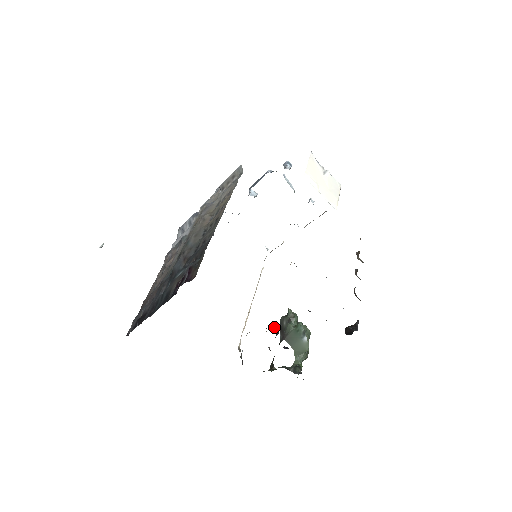
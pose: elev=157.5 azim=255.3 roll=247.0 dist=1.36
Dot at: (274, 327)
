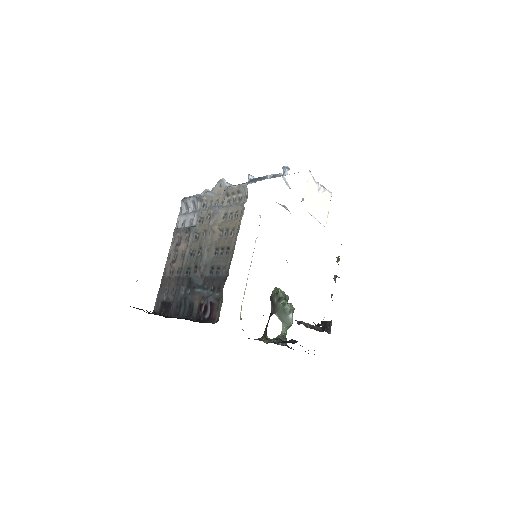
Dot at: occluded
